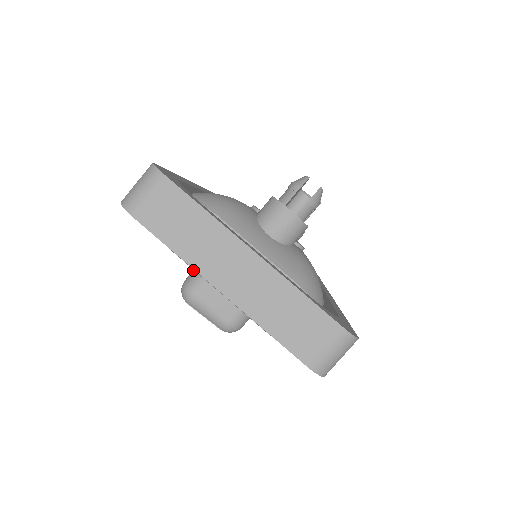
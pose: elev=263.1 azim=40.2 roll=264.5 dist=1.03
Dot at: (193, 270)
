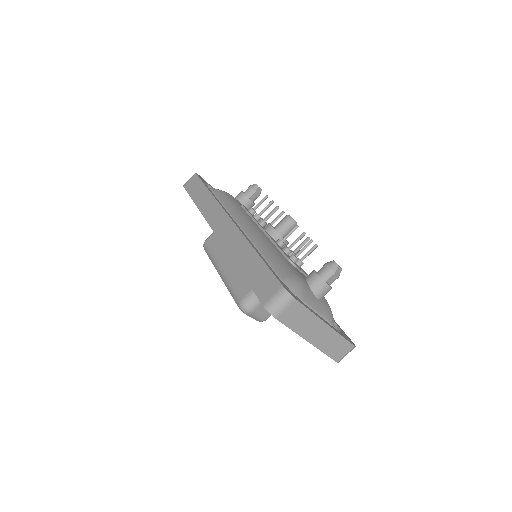
Dot at: (248, 295)
